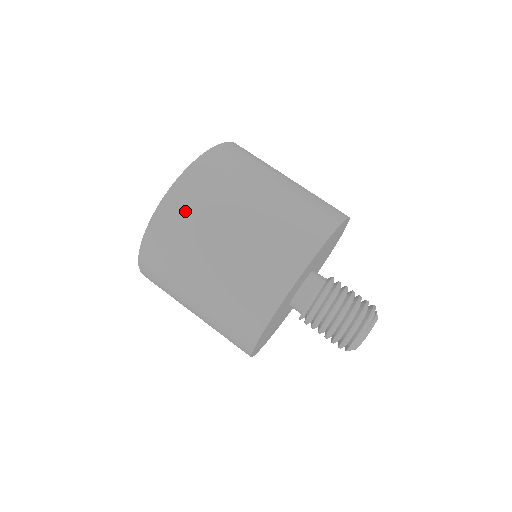
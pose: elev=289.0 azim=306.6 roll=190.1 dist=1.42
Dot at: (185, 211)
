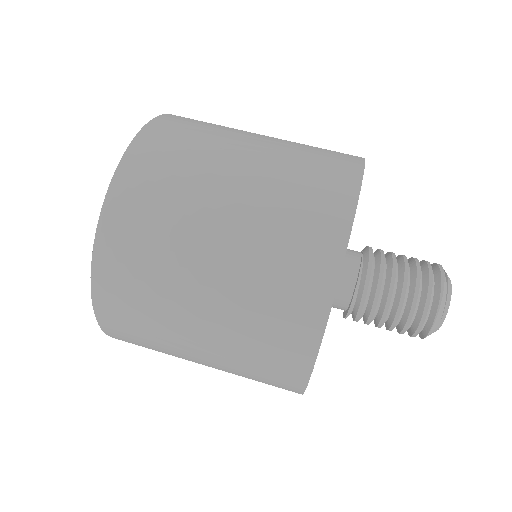
Dot at: (130, 268)
